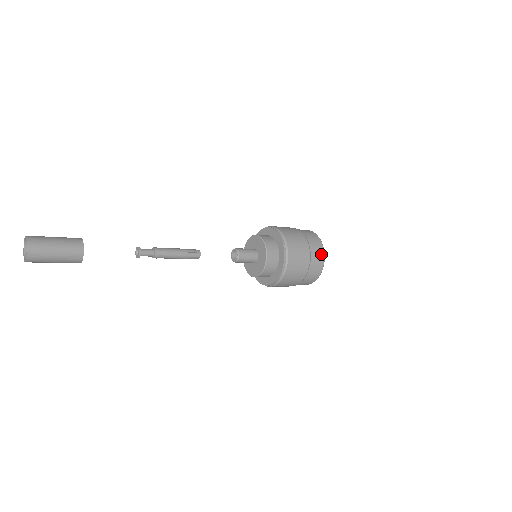
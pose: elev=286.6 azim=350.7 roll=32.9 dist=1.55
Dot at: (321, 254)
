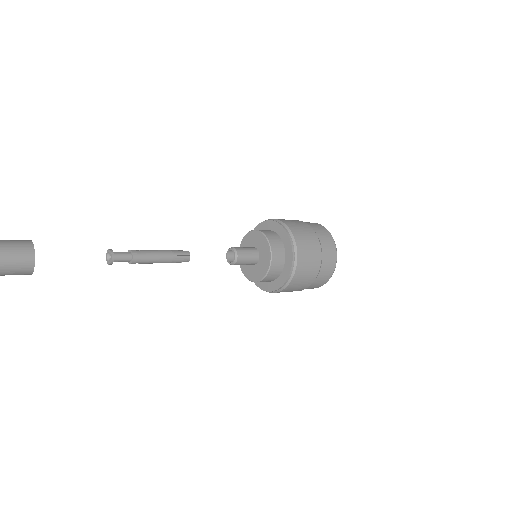
Dot at: (333, 257)
